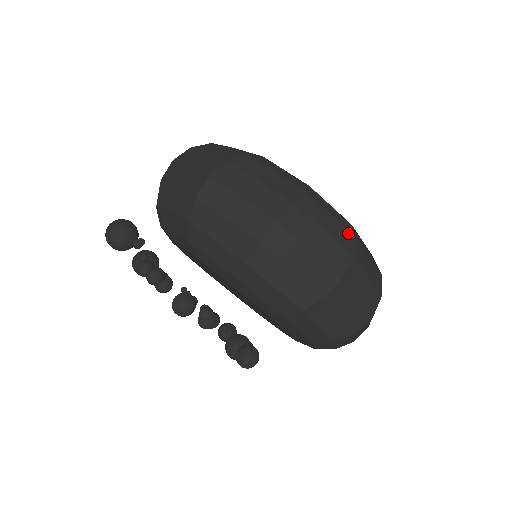
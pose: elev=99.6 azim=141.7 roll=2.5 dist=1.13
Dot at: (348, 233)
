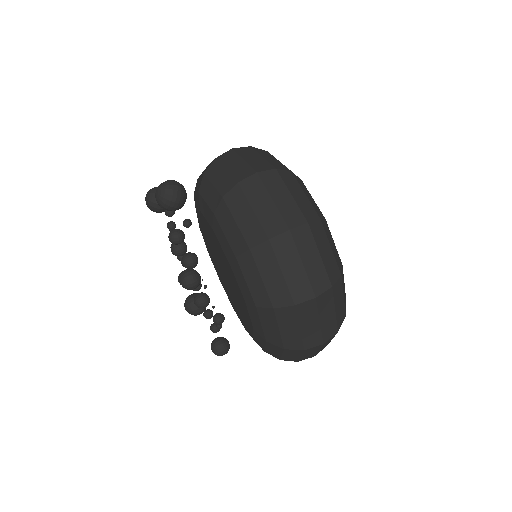
Dot at: (344, 312)
